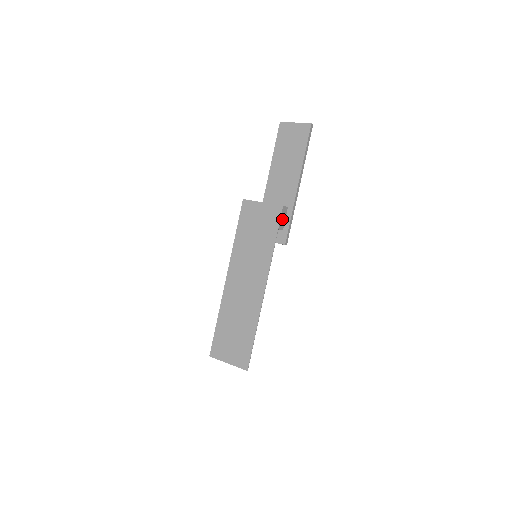
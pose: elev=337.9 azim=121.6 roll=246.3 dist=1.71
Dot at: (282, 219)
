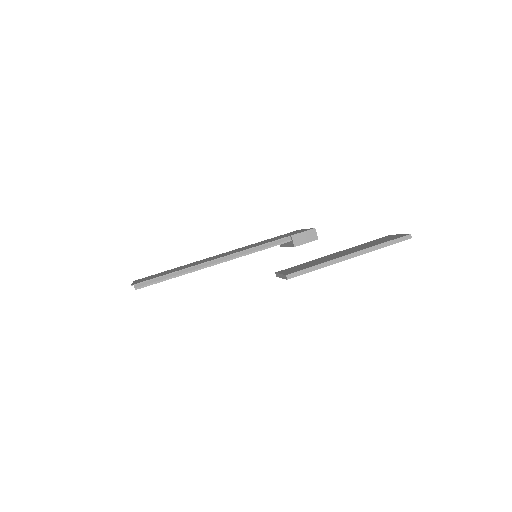
Dot at: (303, 237)
